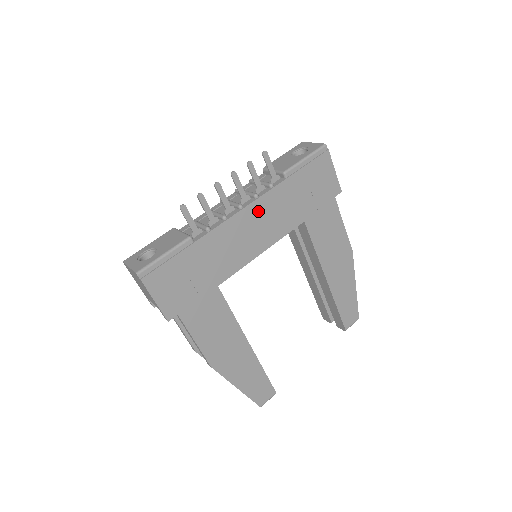
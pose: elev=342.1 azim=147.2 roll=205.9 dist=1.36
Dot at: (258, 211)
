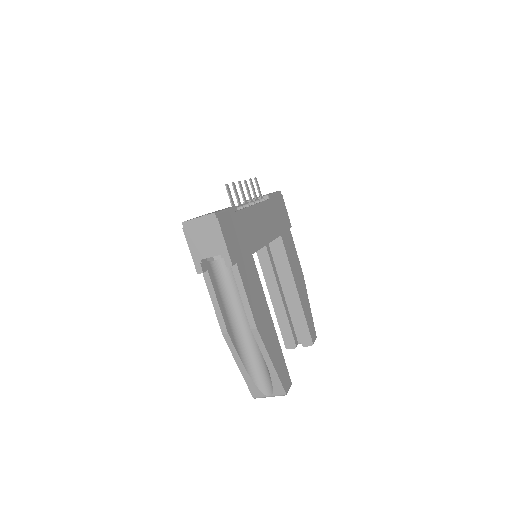
Dot at: (262, 211)
